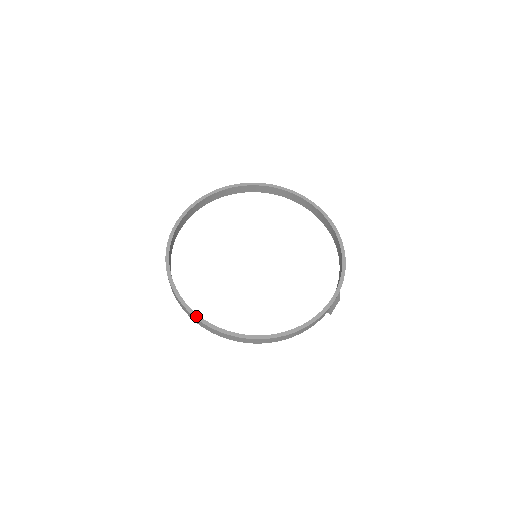
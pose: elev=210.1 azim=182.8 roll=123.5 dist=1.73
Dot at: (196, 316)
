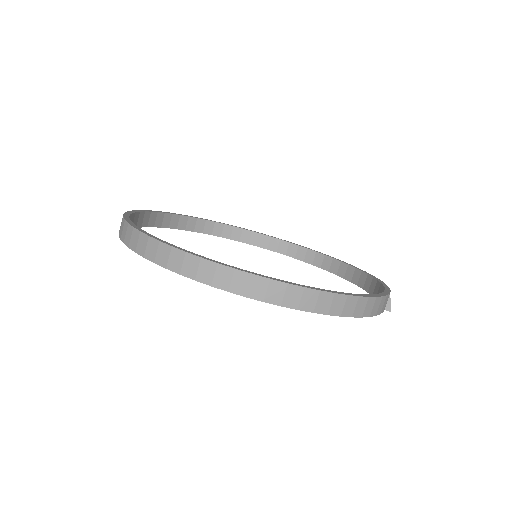
Dot at: (203, 257)
